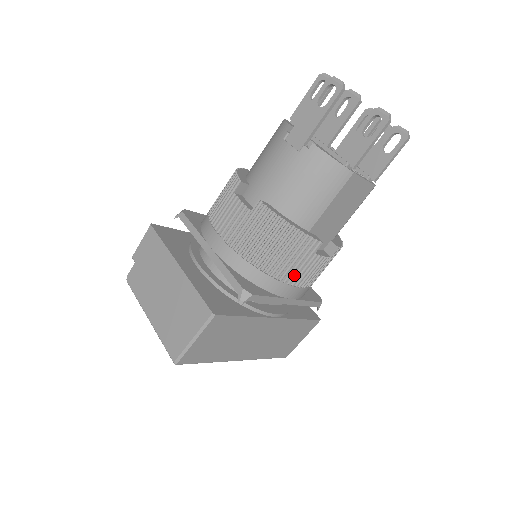
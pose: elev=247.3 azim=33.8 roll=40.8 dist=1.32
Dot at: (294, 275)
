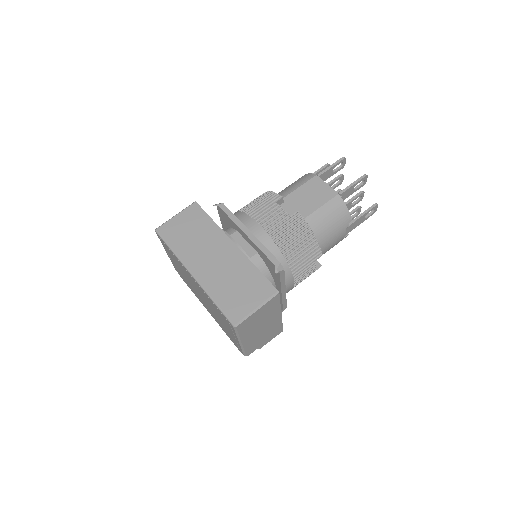
Dot at: (258, 214)
